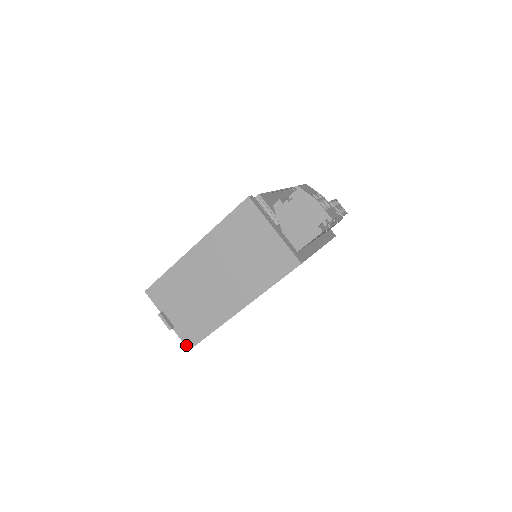
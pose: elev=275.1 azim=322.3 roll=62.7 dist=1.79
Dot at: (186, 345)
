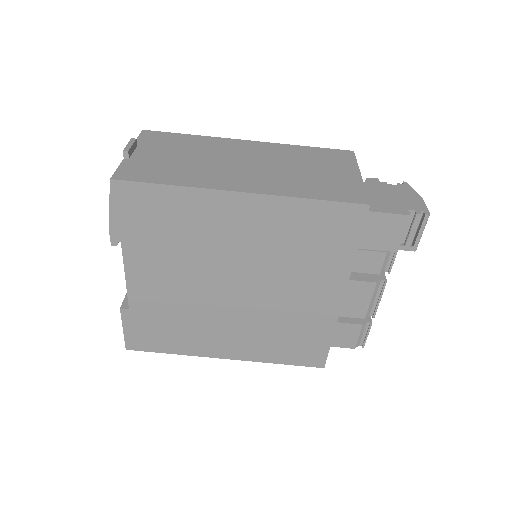
Dot at: (116, 174)
